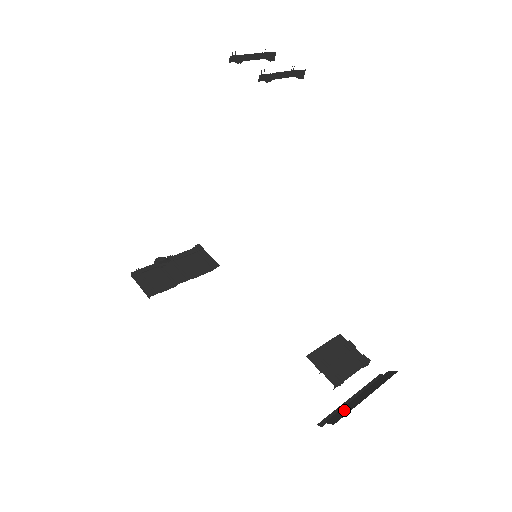
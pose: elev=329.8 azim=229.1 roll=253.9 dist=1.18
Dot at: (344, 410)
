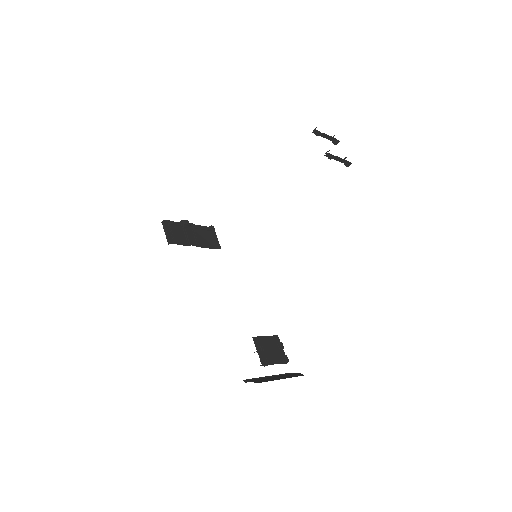
Dot at: (264, 379)
